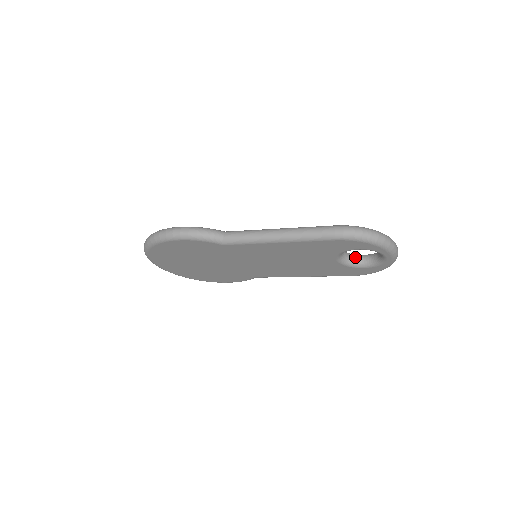
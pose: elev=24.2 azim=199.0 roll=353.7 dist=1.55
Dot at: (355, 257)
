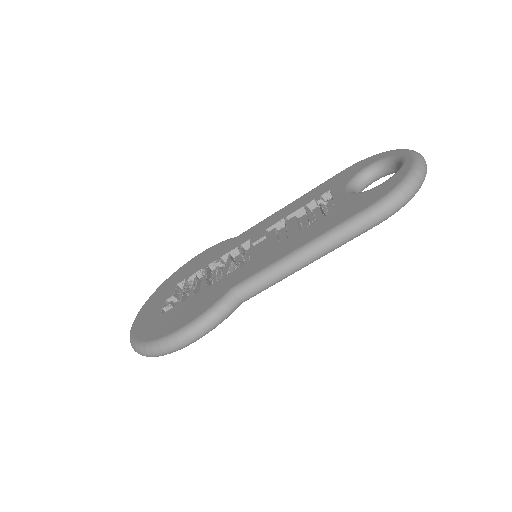
Dot at: (363, 180)
